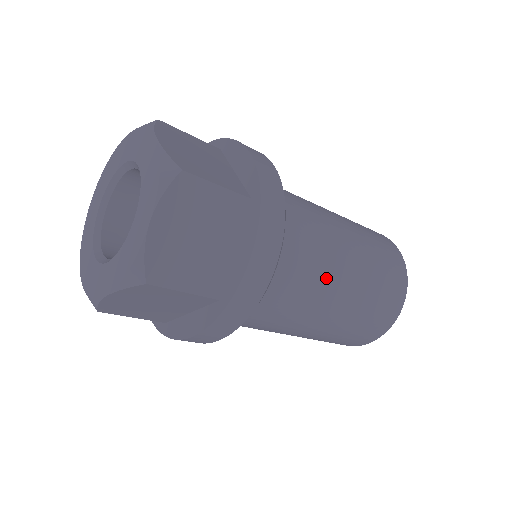
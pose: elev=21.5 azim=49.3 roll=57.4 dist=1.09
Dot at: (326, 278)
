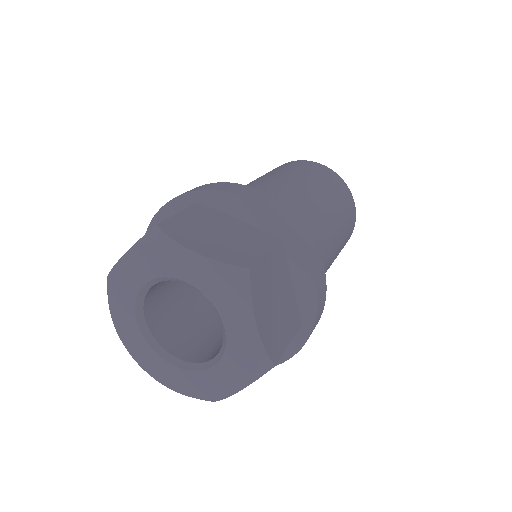
Dot at: (327, 241)
